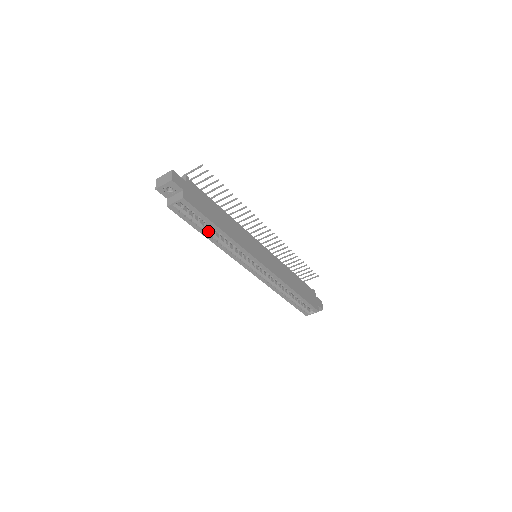
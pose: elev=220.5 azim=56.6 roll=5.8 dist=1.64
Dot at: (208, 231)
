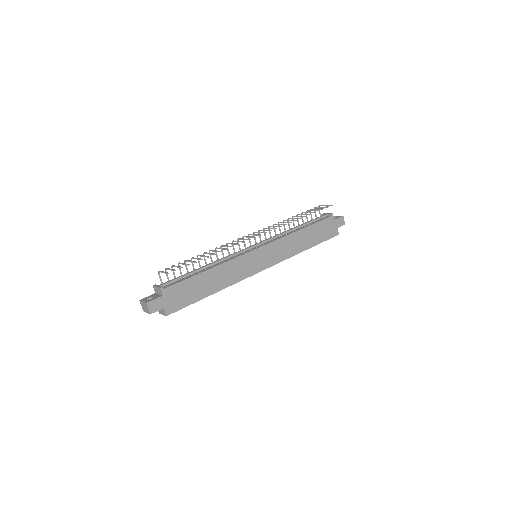
Dot at: occluded
